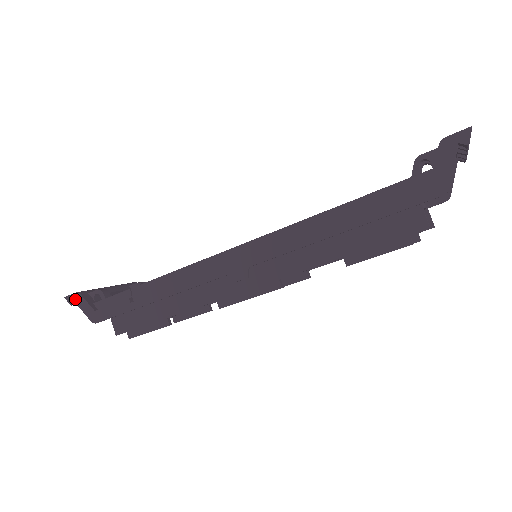
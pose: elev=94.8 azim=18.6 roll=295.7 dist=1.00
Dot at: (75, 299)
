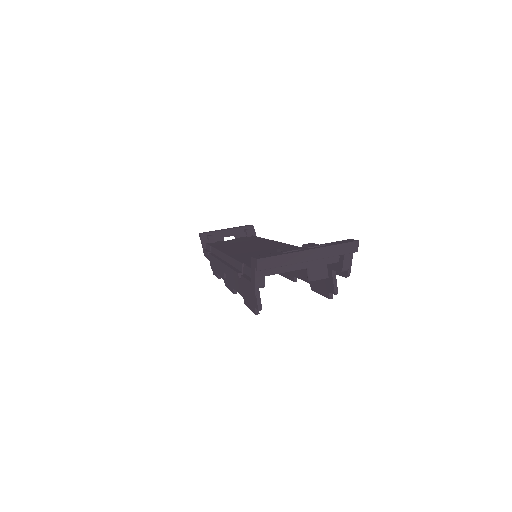
Dot at: (200, 237)
